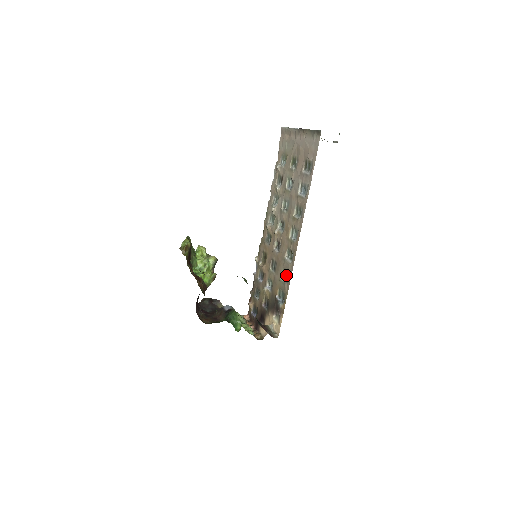
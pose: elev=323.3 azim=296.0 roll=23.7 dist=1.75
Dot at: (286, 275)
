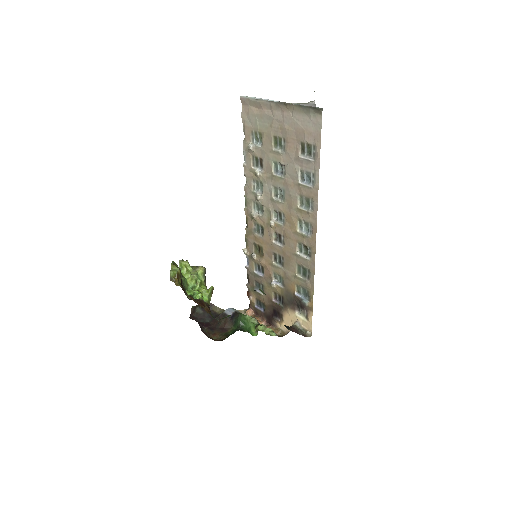
Dot at: (304, 271)
